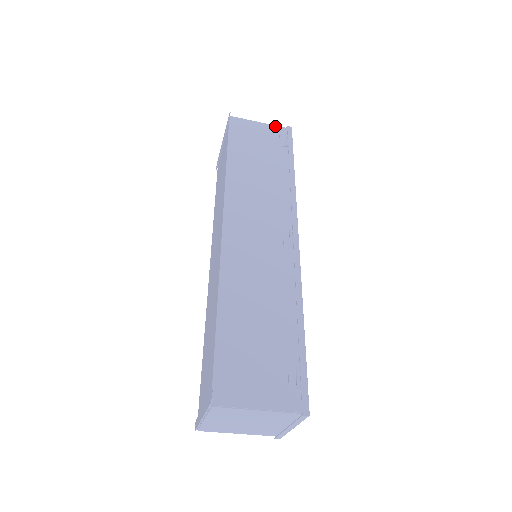
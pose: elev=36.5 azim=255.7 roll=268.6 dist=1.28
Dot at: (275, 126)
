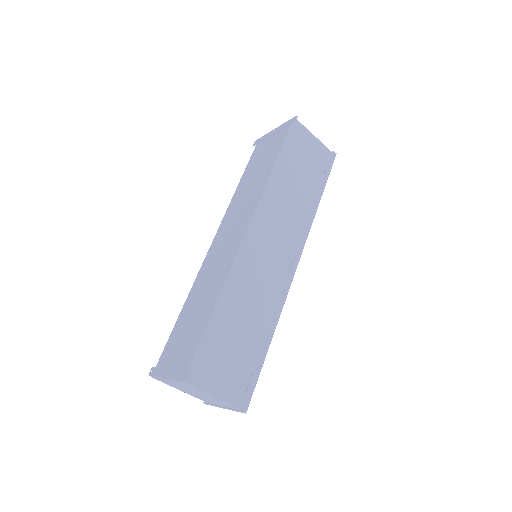
Dot at: (325, 146)
